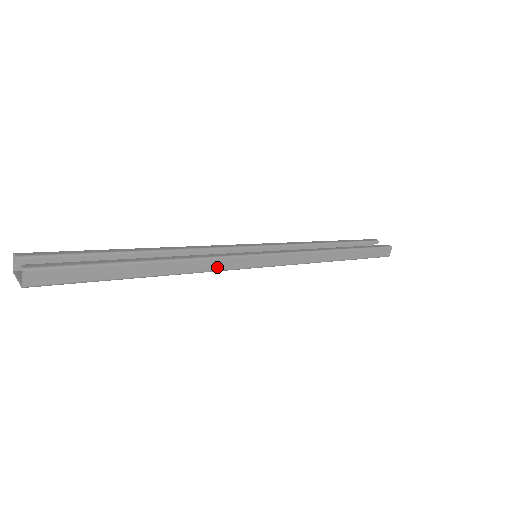
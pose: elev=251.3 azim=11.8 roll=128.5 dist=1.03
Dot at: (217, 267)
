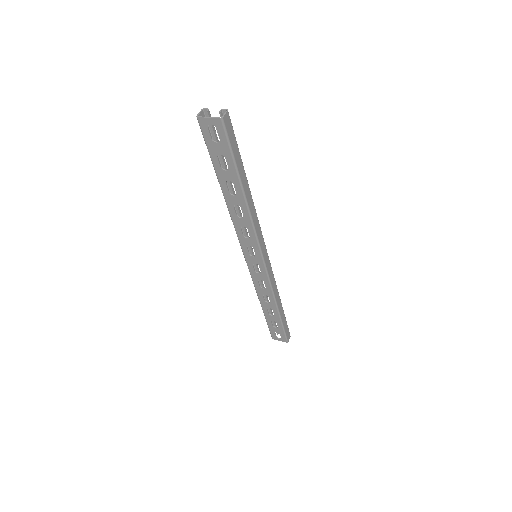
Dot at: (257, 230)
